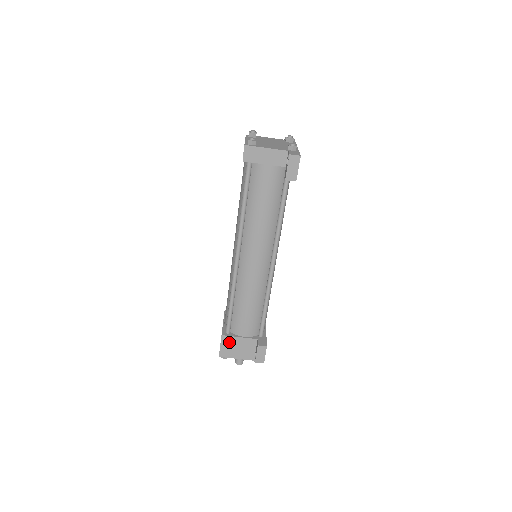
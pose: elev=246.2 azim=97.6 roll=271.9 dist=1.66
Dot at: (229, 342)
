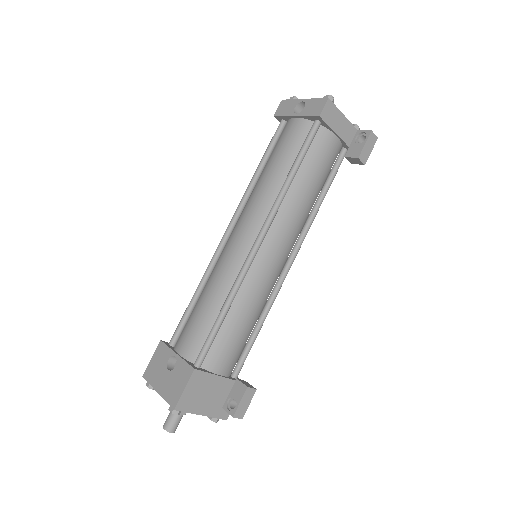
Dot at: (199, 383)
